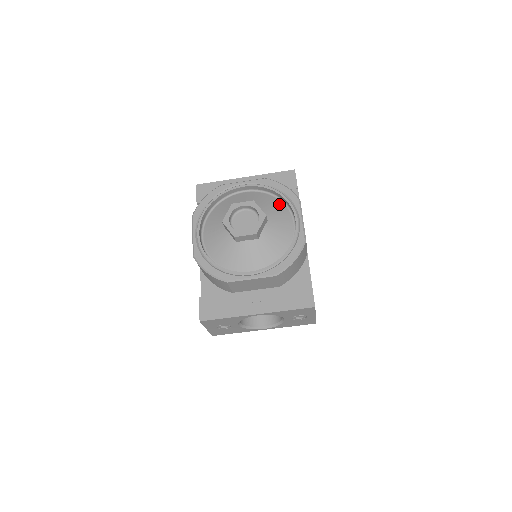
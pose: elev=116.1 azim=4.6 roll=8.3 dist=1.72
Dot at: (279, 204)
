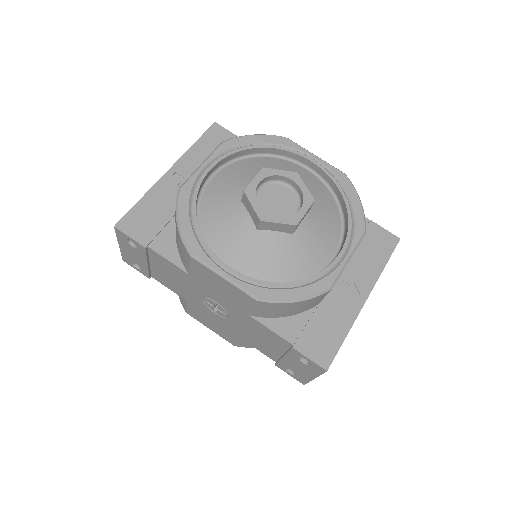
Dot at: (269, 160)
